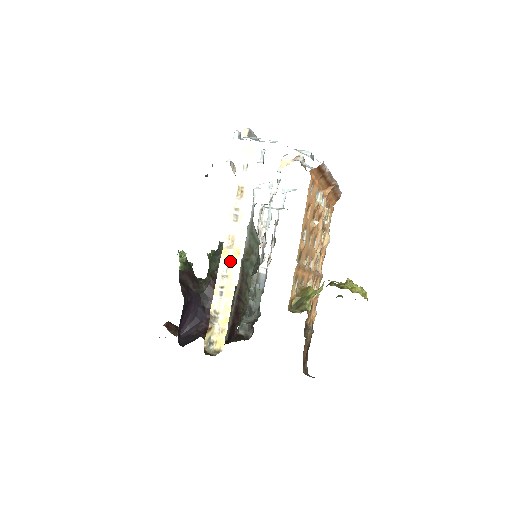
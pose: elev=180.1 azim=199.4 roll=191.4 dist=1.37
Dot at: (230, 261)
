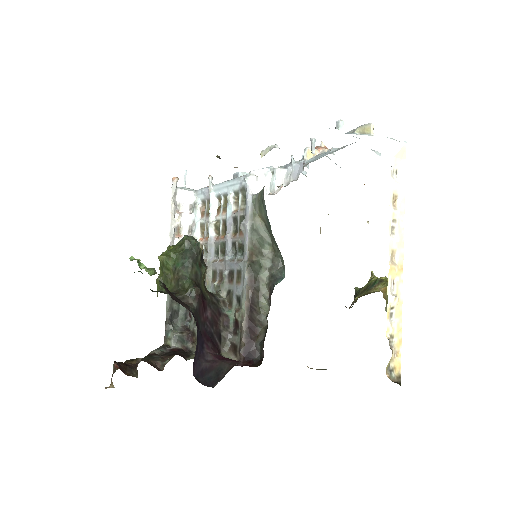
Dot at: (396, 278)
